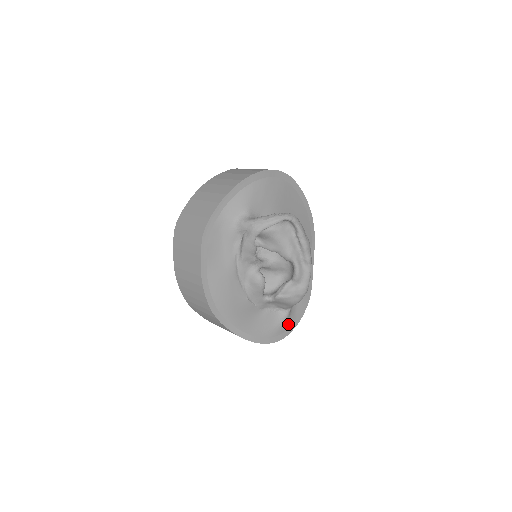
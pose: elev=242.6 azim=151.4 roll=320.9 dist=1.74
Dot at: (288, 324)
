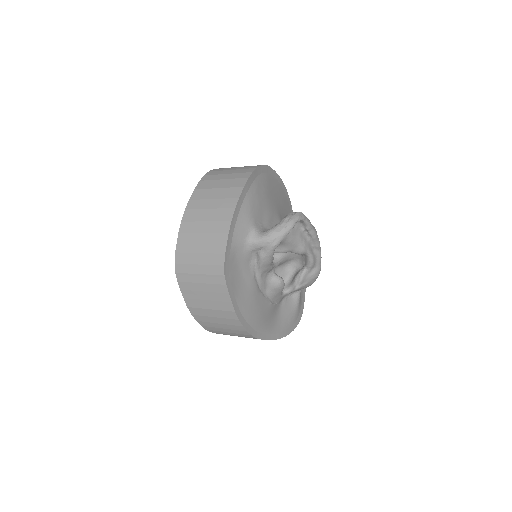
Dot at: (300, 301)
